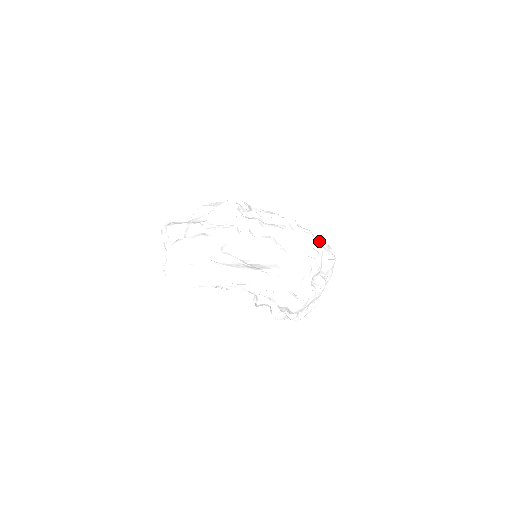
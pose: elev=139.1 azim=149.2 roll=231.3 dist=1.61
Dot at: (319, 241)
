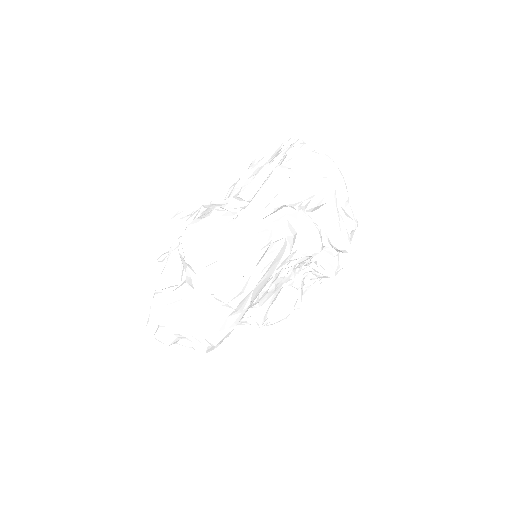
Dot at: occluded
